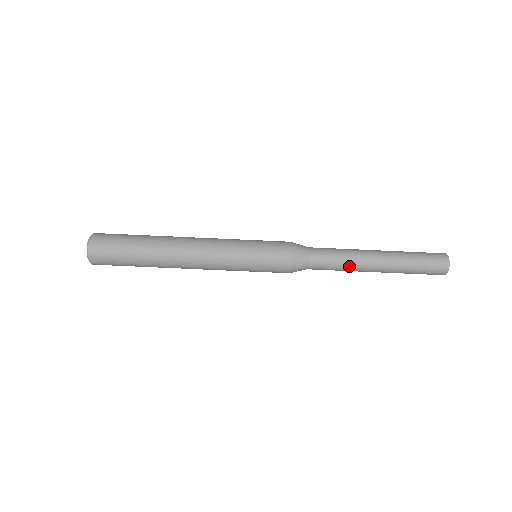
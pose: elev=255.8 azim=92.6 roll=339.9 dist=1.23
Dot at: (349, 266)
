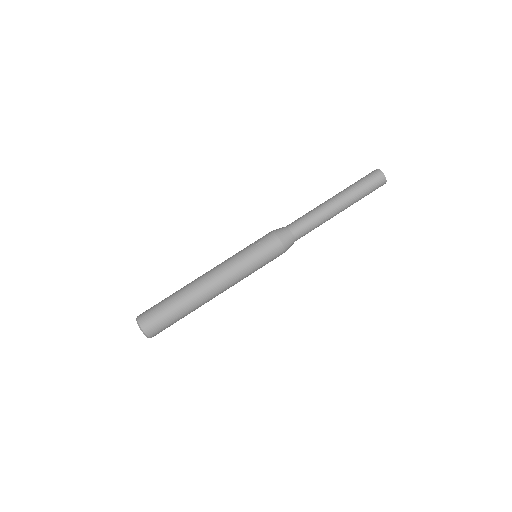
Dot at: (317, 213)
